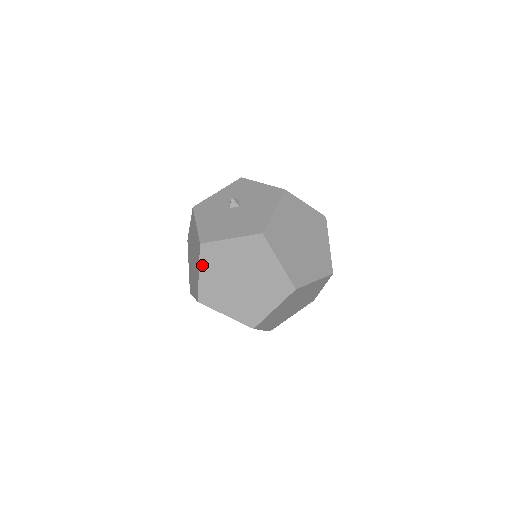
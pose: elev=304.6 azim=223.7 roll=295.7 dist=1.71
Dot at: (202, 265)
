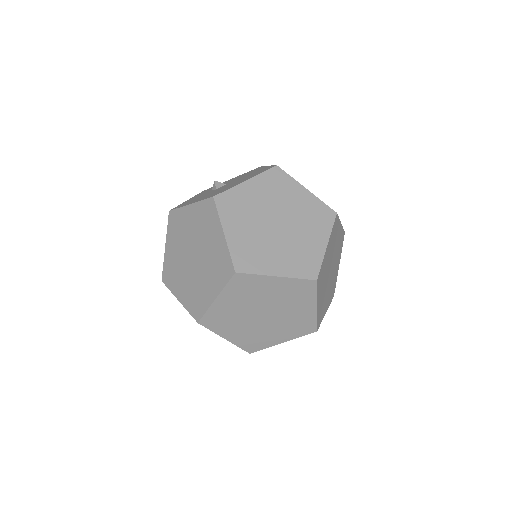
Dot at: (224, 221)
